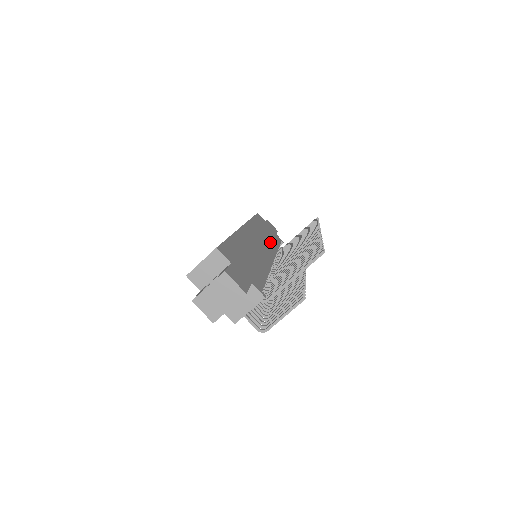
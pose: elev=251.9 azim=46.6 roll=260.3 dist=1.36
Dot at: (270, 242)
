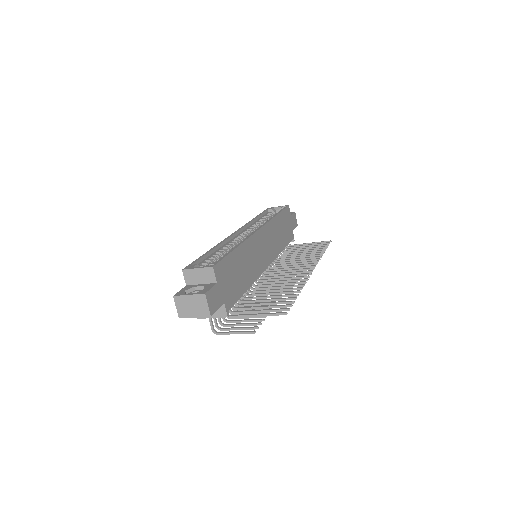
Dot at: (278, 244)
